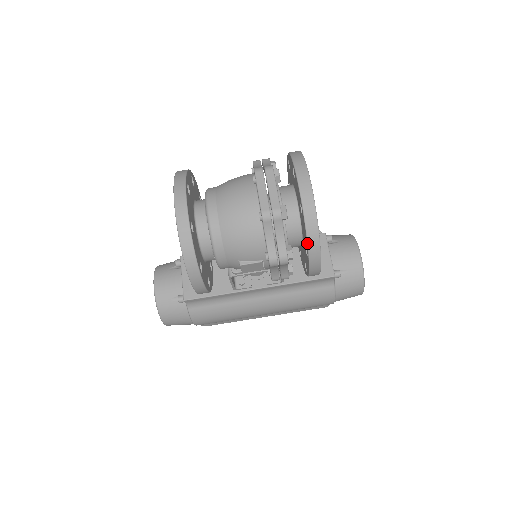
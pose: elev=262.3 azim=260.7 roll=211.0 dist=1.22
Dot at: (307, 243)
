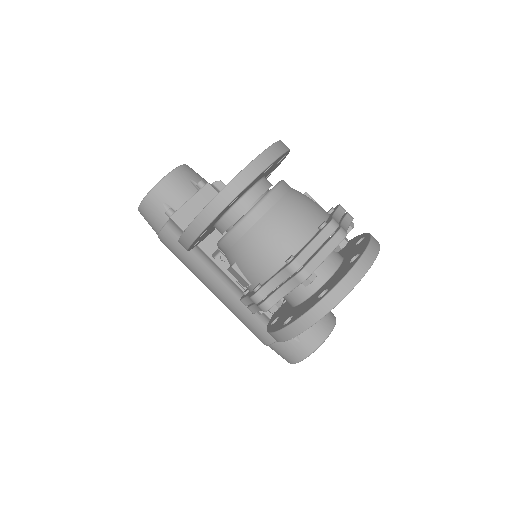
Dot at: (295, 321)
